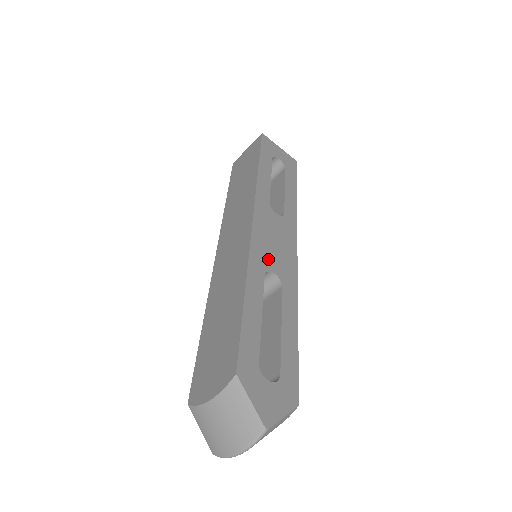
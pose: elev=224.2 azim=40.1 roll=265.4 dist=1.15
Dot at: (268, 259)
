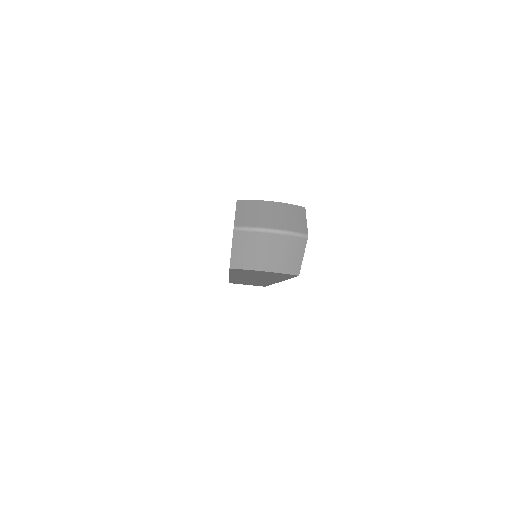
Dot at: occluded
